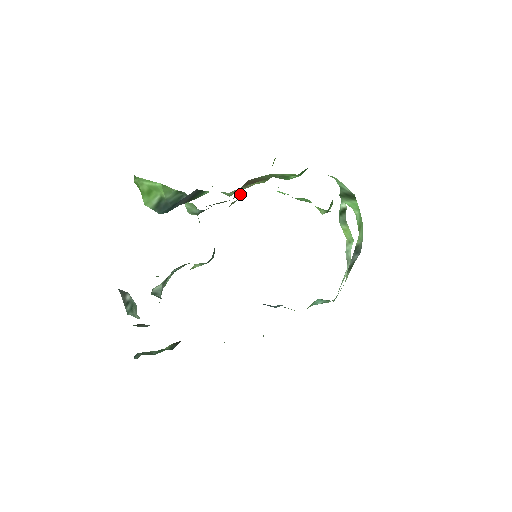
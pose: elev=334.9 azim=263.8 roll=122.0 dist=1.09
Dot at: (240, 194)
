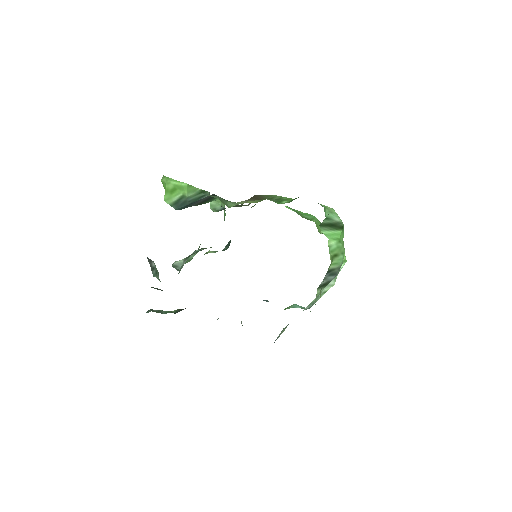
Dot at: (249, 204)
